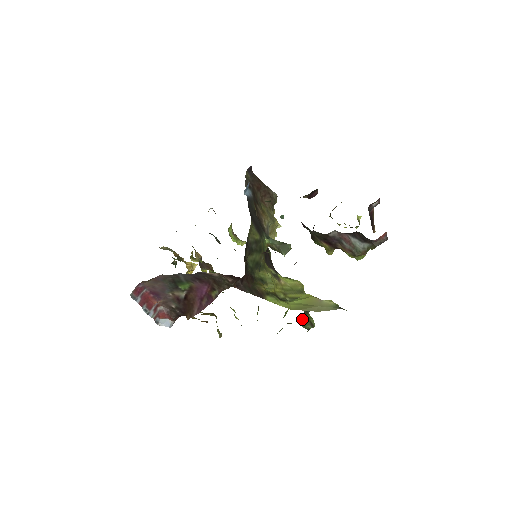
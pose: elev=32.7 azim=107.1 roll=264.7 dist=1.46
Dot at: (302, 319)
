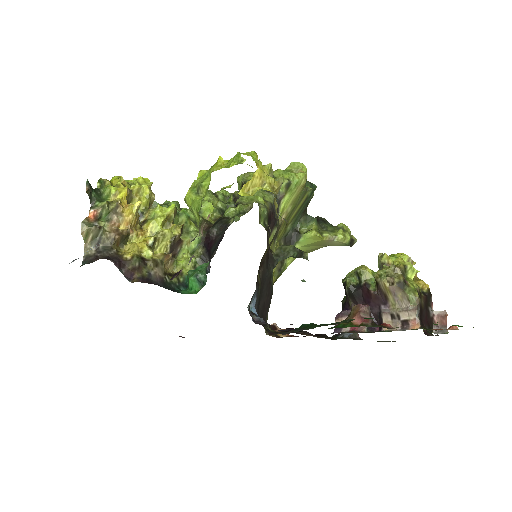
Dot at: occluded
